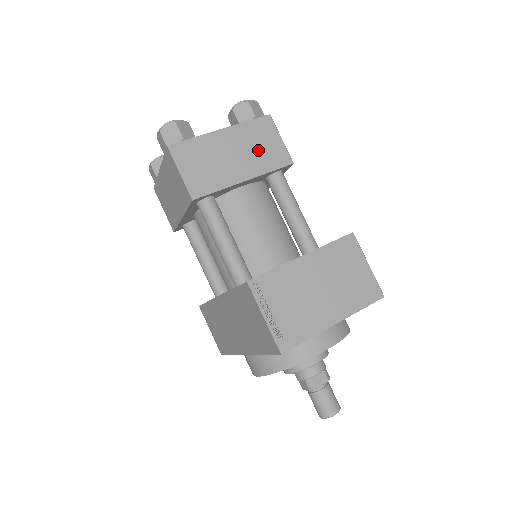
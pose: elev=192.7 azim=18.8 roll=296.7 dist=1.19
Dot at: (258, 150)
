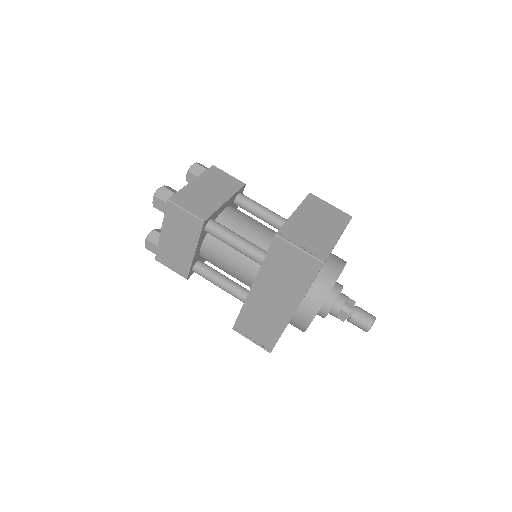
Dot at: (221, 184)
